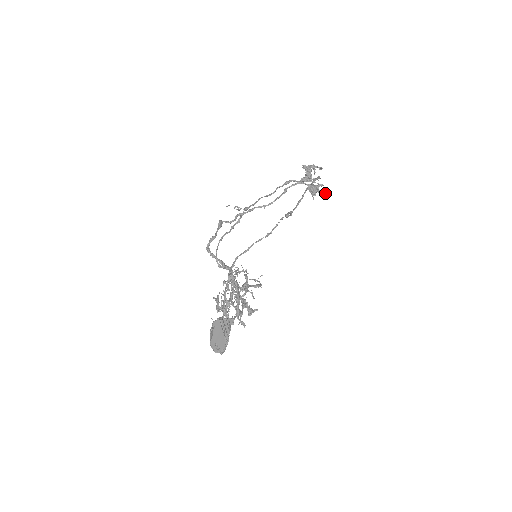
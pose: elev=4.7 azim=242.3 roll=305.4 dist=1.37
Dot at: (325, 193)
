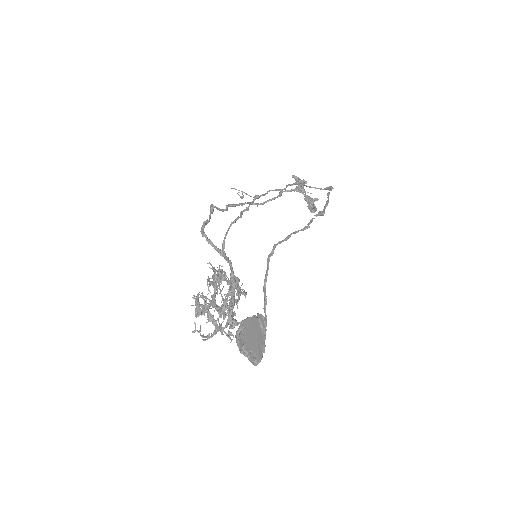
Dot at: (316, 209)
